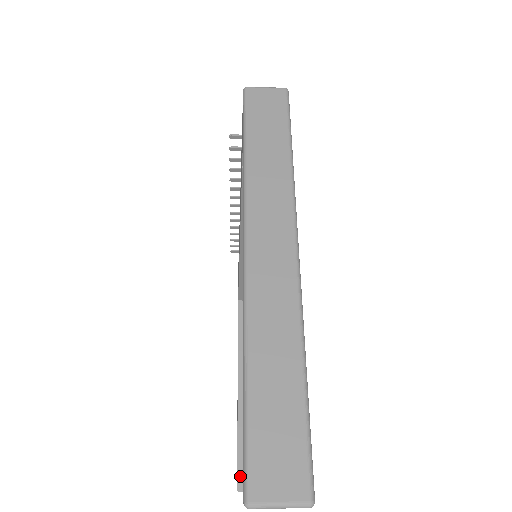
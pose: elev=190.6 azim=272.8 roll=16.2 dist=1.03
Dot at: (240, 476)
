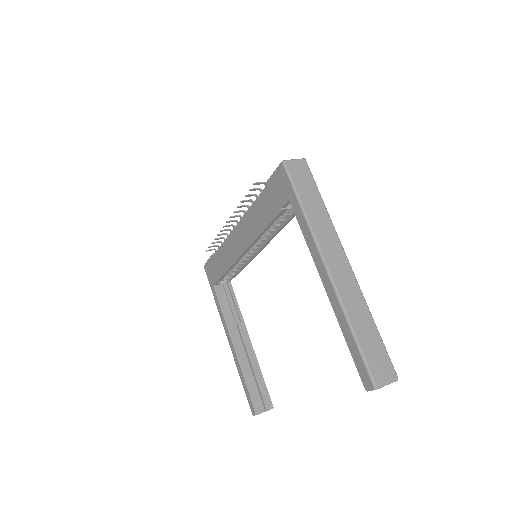
Dot at: (255, 405)
